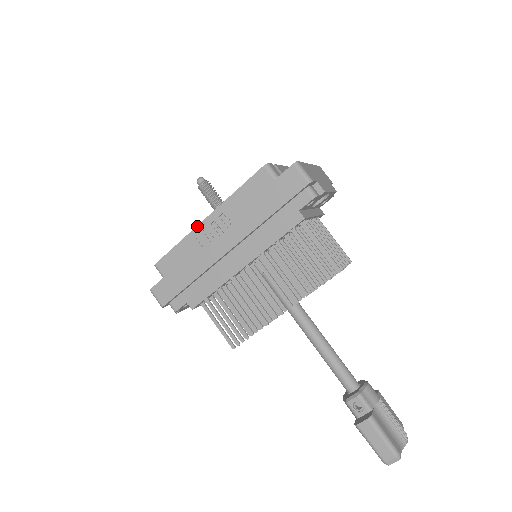
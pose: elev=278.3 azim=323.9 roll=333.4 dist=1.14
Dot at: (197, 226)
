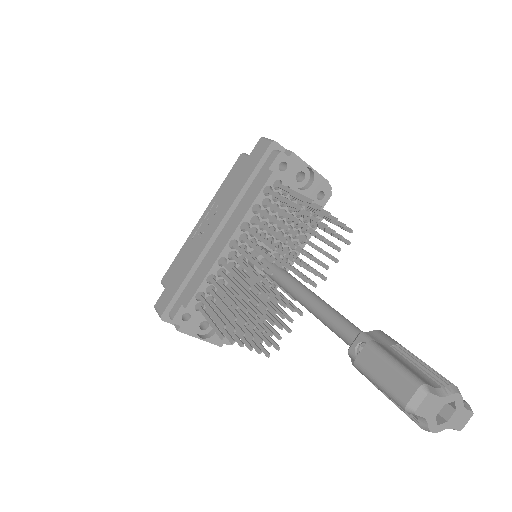
Dot at: (194, 229)
